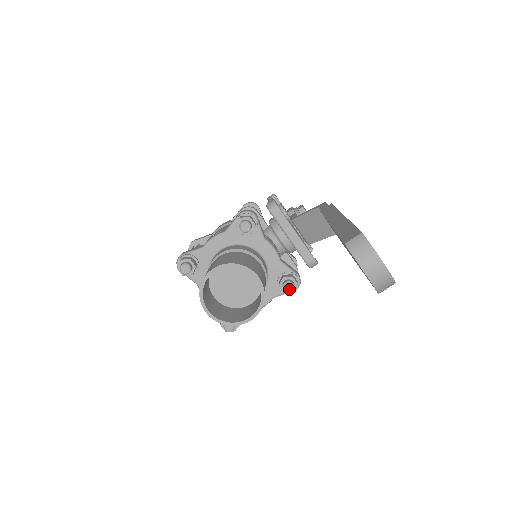
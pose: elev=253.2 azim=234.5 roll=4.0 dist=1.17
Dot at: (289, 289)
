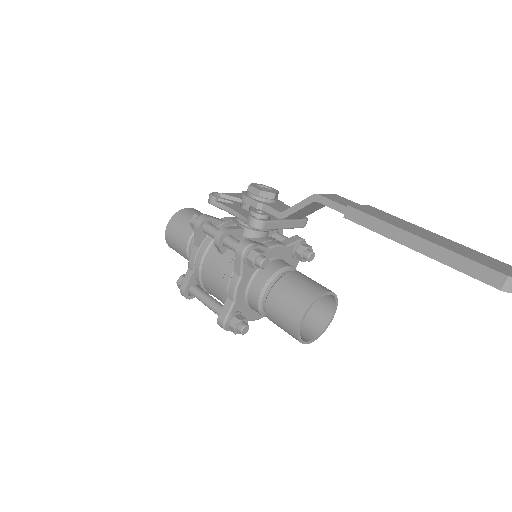
Dot at: (313, 258)
